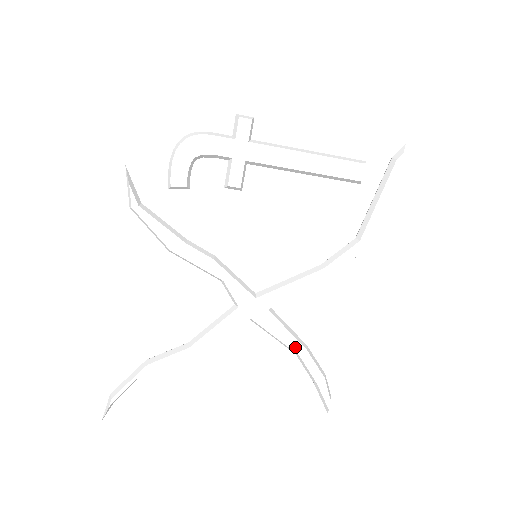
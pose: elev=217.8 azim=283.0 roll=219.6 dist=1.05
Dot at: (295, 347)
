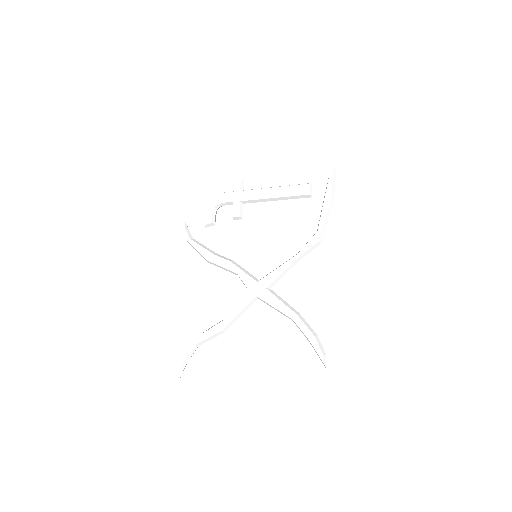
Dot at: (288, 313)
